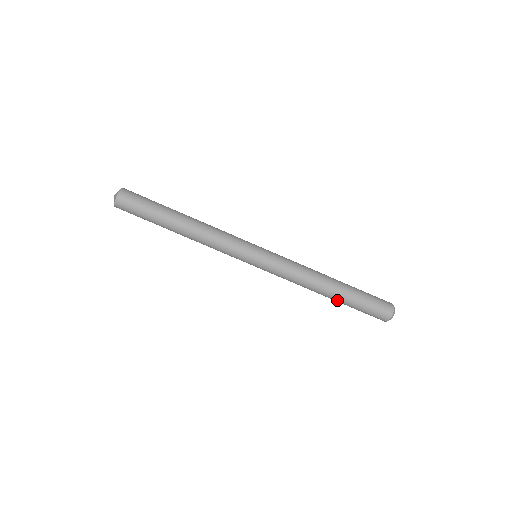
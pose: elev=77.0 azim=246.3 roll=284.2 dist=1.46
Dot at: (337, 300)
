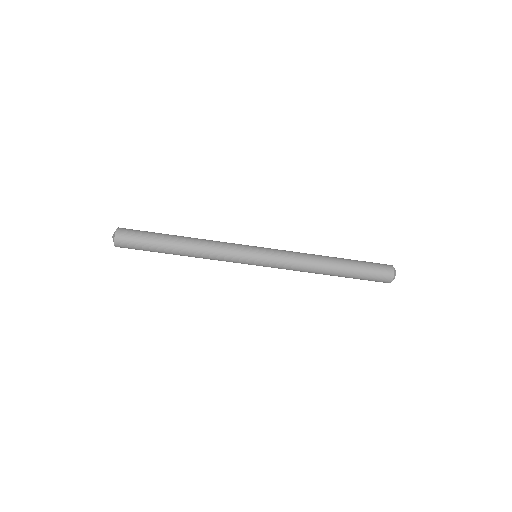
Dot at: (341, 274)
